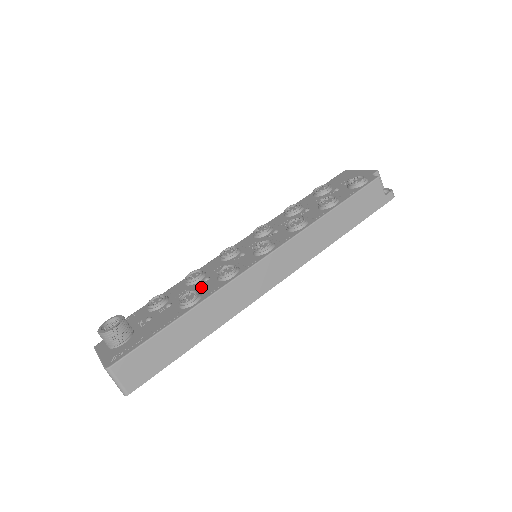
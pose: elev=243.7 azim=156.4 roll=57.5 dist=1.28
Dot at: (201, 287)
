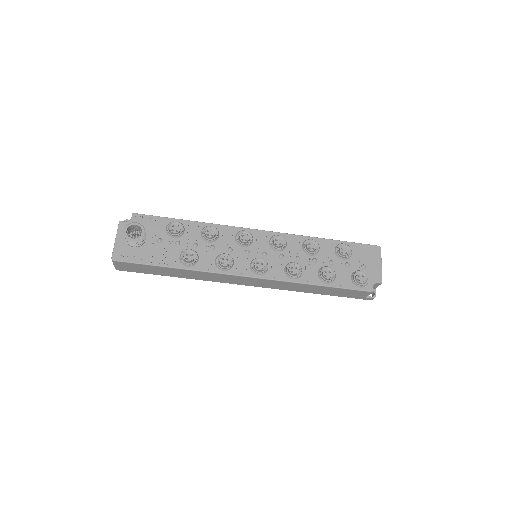
Dot at: (204, 253)
